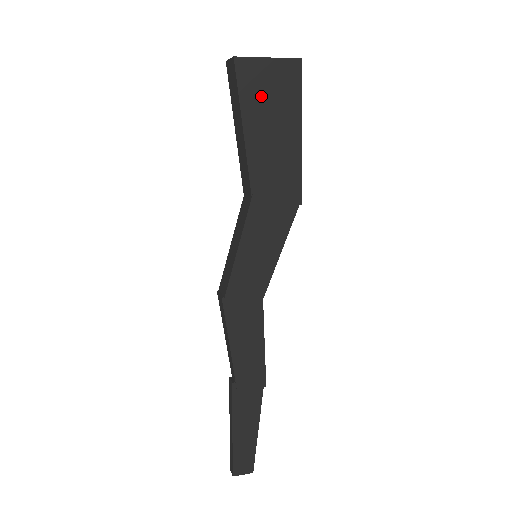
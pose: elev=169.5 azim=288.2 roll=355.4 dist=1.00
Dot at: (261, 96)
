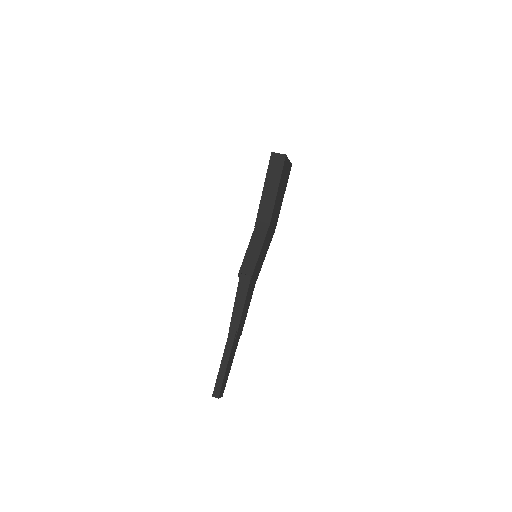
Dot at: (284, 176)
